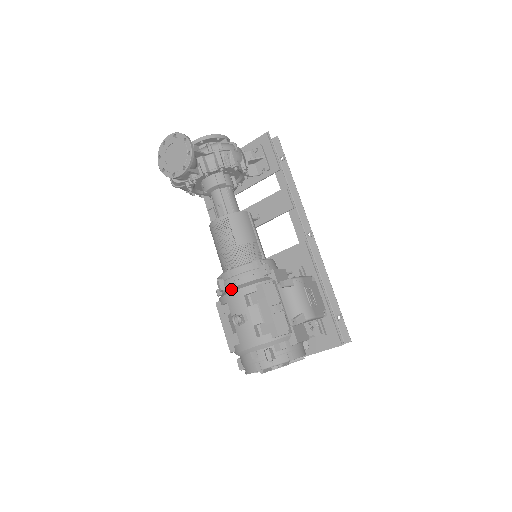
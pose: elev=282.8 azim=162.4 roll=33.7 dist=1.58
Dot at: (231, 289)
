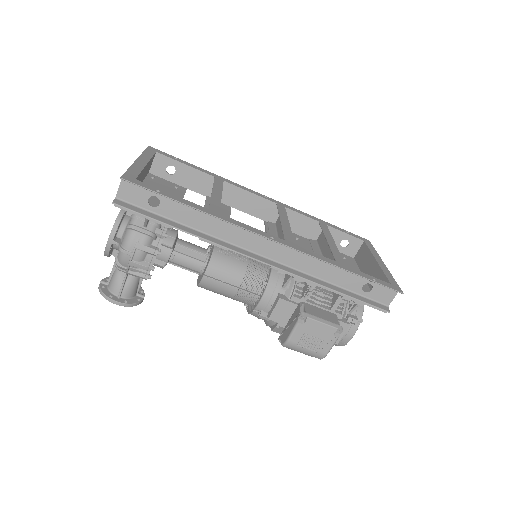
Dot at: occluded
